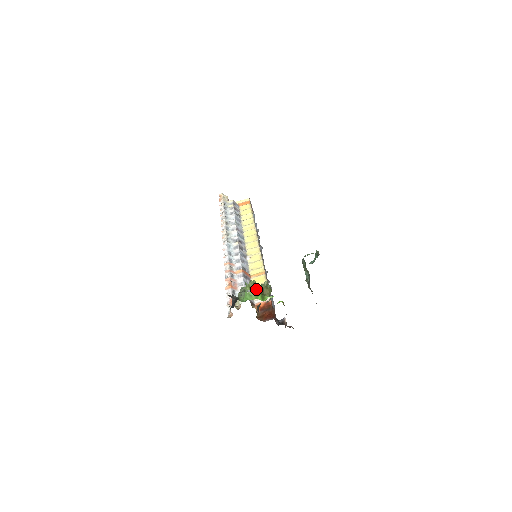
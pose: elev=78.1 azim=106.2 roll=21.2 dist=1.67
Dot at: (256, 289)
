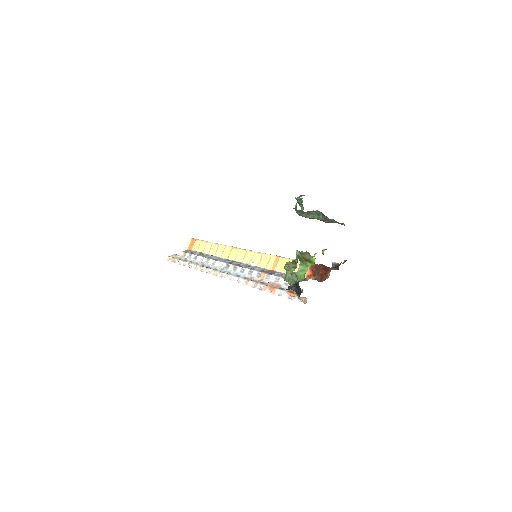
Dot at: (300, 262)
